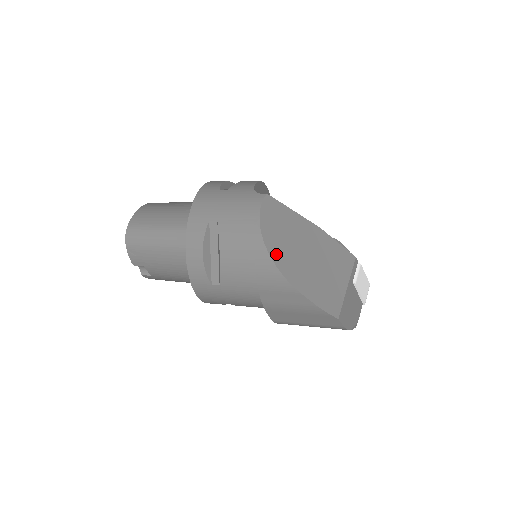
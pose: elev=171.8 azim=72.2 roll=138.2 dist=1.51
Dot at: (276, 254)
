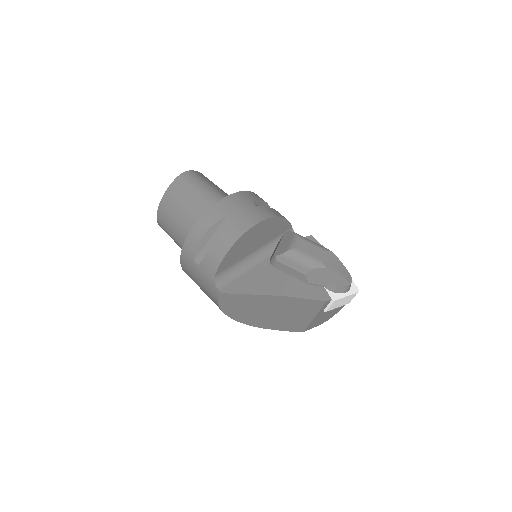
Dot at: (240, 318)
